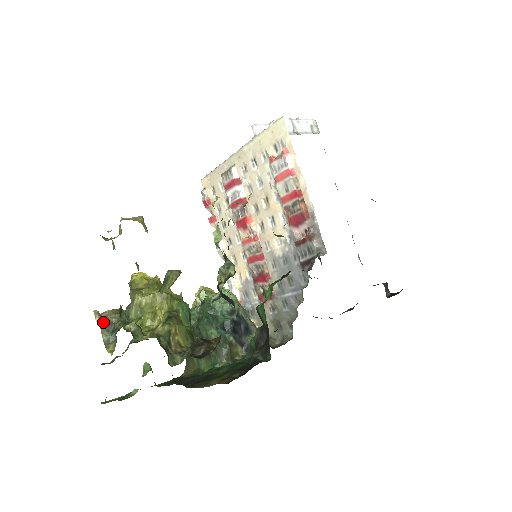
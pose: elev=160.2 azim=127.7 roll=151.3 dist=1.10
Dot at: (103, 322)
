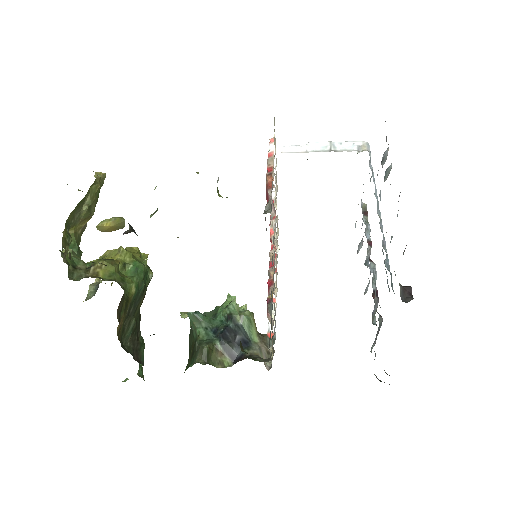
Dot at: (95, 283)
